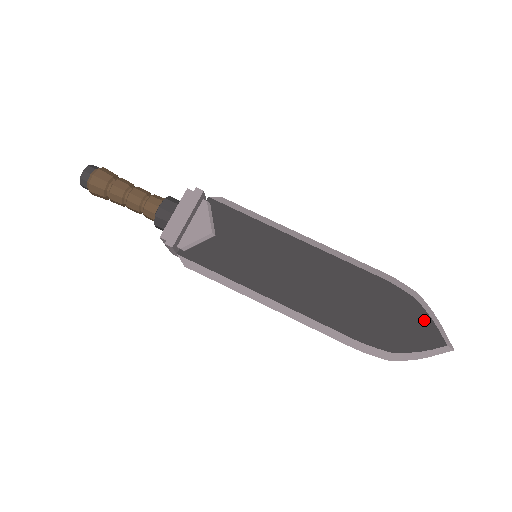
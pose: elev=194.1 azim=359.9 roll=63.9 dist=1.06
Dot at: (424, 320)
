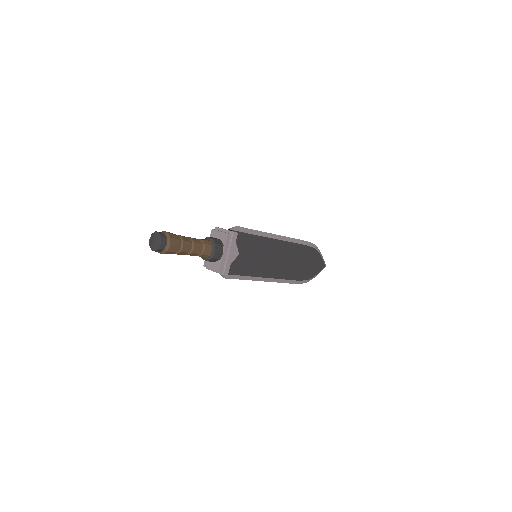
Dot at: (319, 259)
